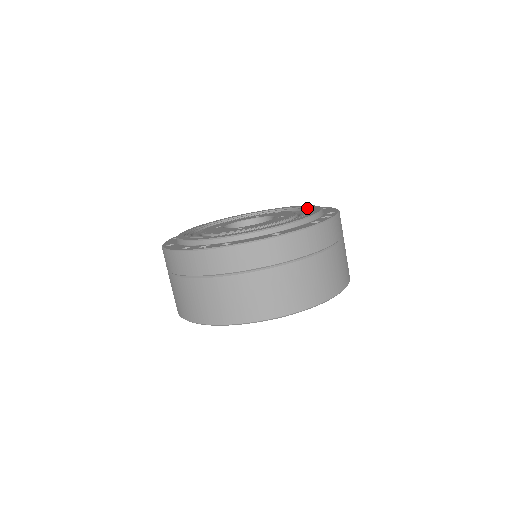
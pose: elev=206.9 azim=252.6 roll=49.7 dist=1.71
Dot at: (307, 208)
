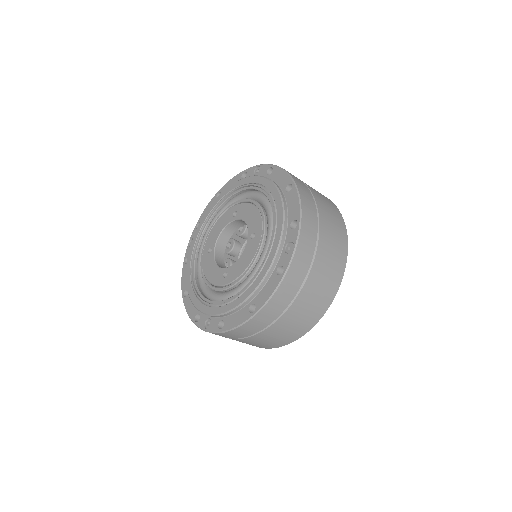
Dot at: (272, 203)
